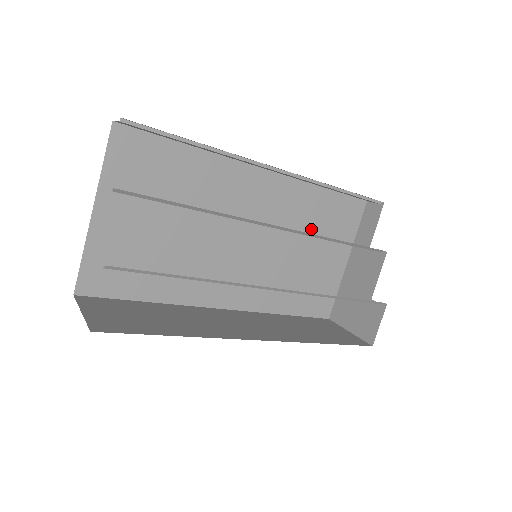
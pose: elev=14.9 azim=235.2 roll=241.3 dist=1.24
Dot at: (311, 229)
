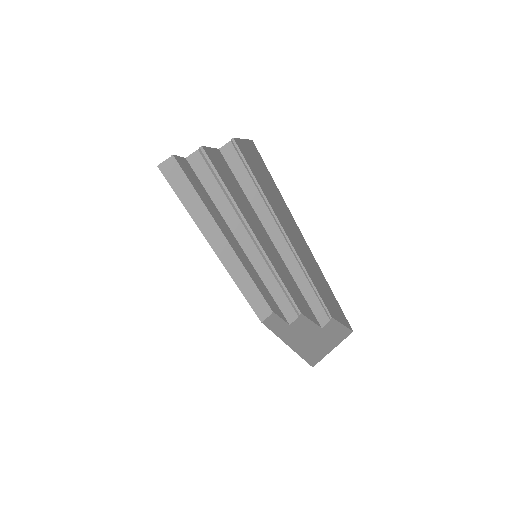
Dot at: occluded
